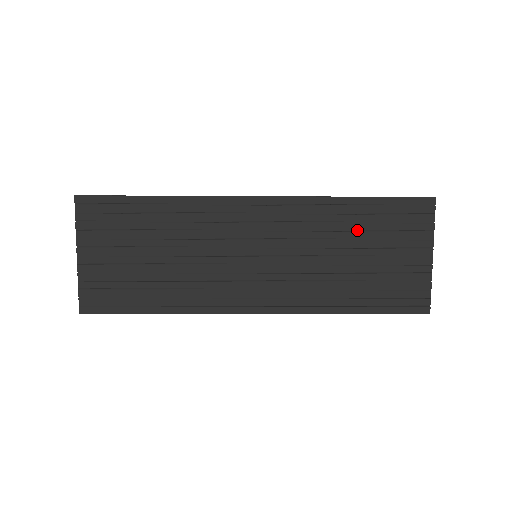
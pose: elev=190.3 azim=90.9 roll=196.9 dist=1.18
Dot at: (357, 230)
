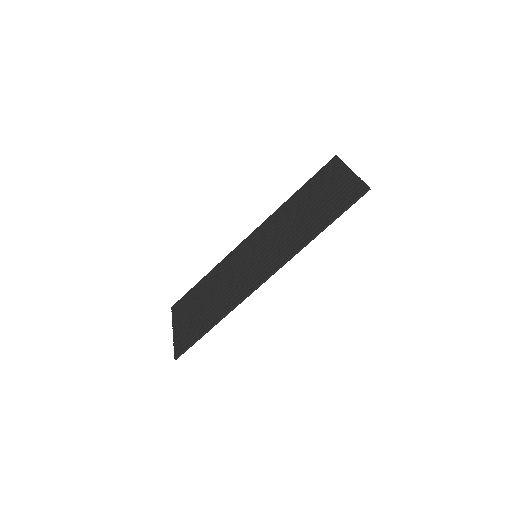
Dot at: (303, 201)
